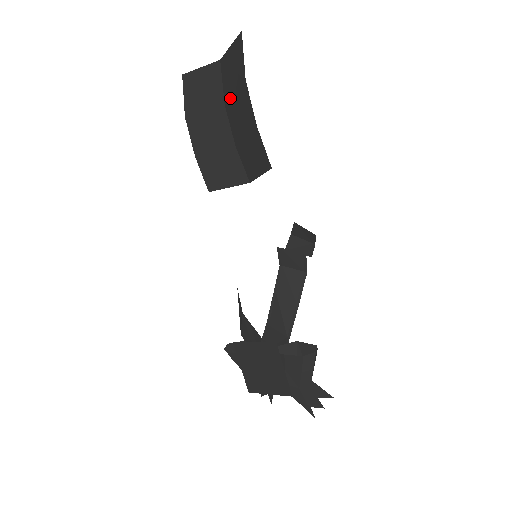
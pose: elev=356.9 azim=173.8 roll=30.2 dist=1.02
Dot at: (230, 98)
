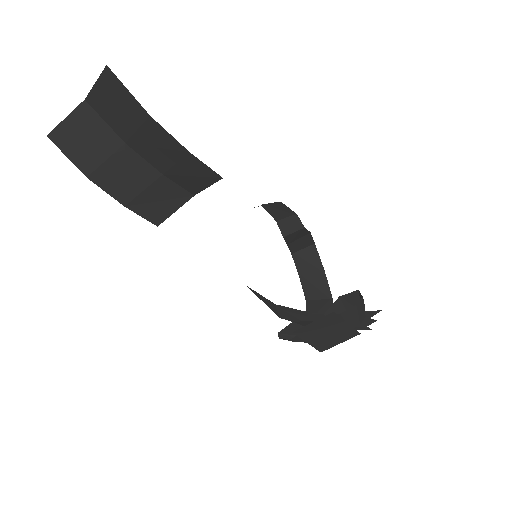
Dot at: (132, 136)
